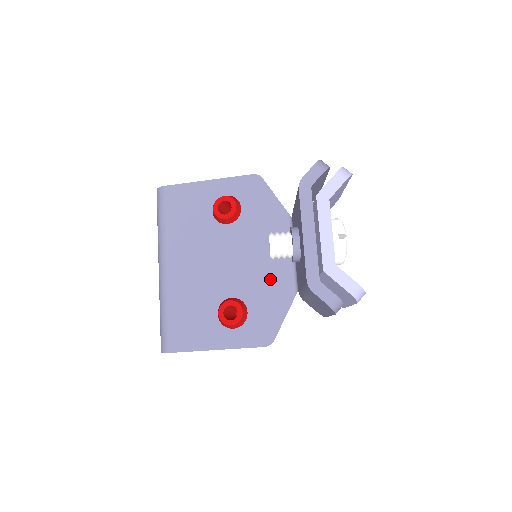
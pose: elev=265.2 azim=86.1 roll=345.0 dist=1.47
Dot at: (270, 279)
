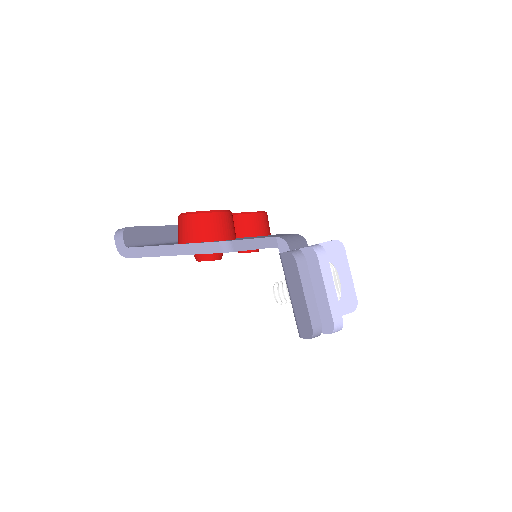
Dot at: occluded
